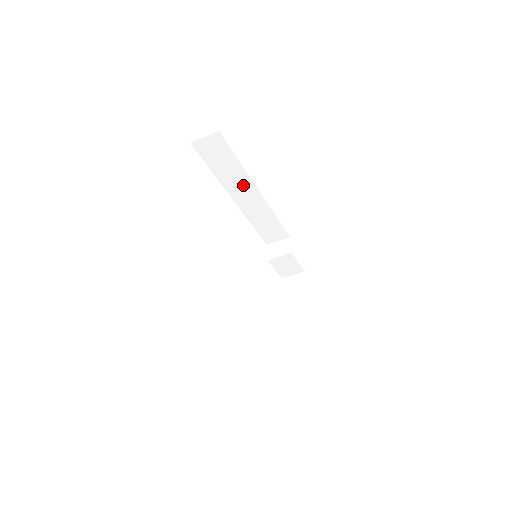
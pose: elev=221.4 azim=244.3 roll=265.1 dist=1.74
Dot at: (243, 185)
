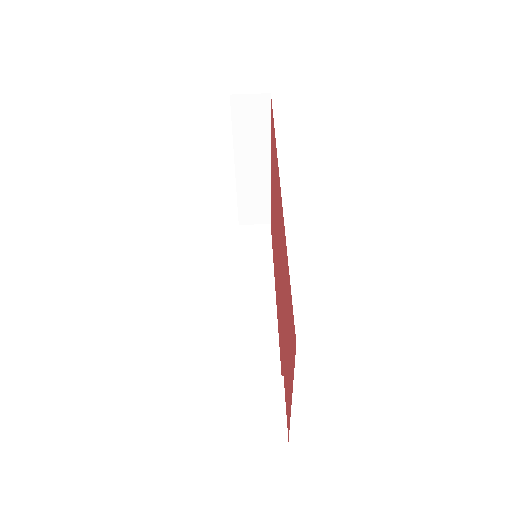
Dot at: (261, 282)
